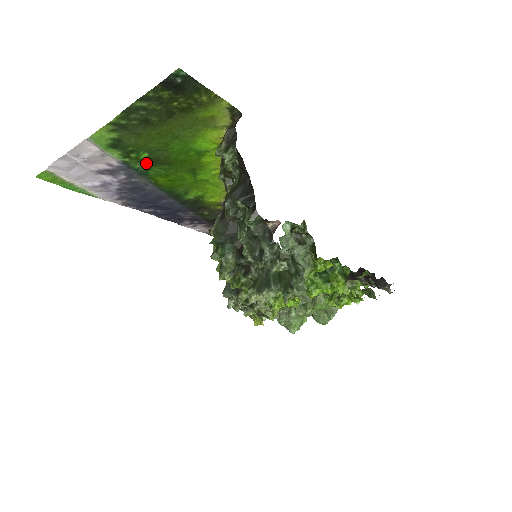
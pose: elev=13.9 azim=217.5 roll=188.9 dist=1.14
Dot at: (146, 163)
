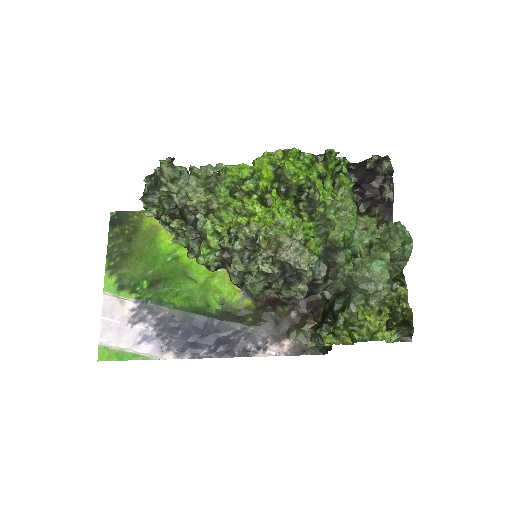
Dot at: (152, 290)
